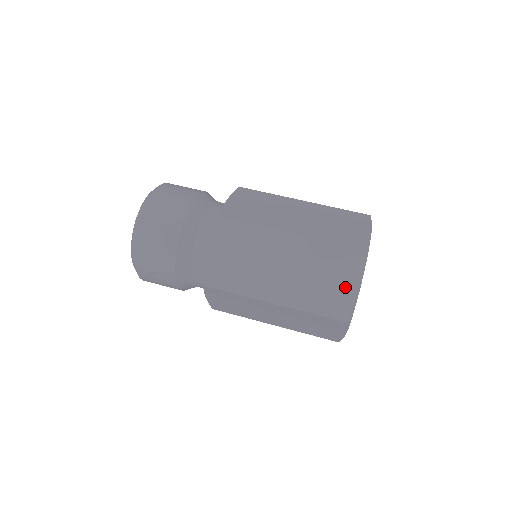
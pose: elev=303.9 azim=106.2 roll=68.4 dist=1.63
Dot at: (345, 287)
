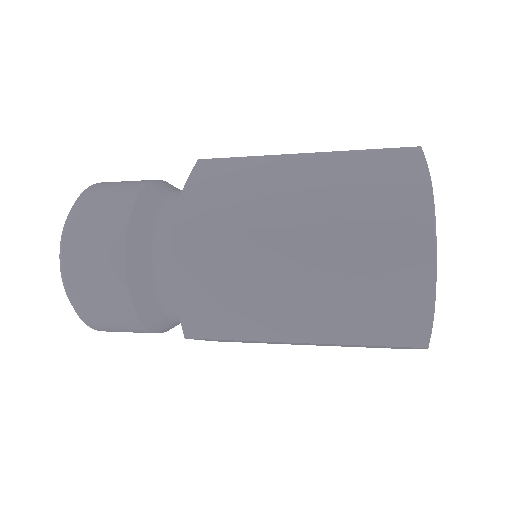
Dot at: occluded
